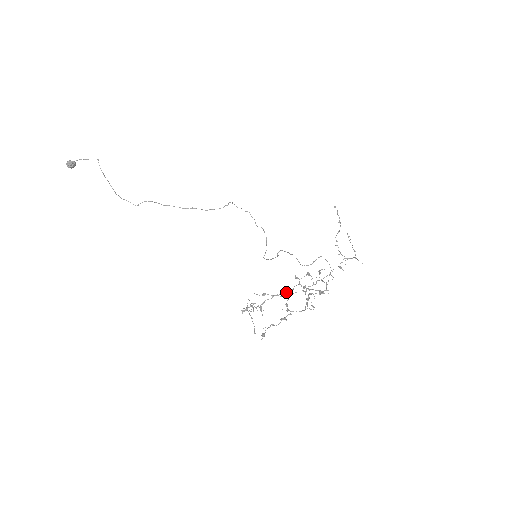
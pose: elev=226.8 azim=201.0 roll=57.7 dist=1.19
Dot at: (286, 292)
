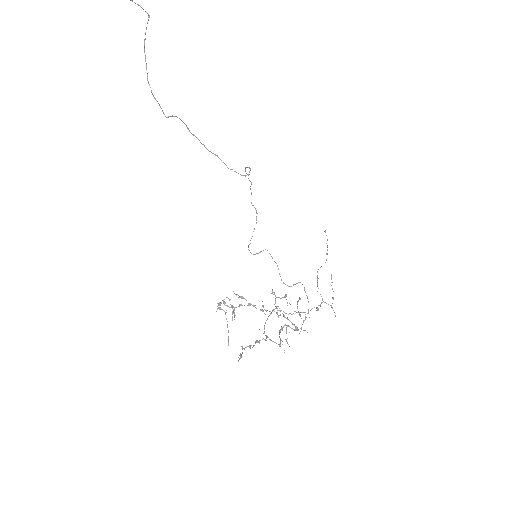
Dot at: (262, 306)
